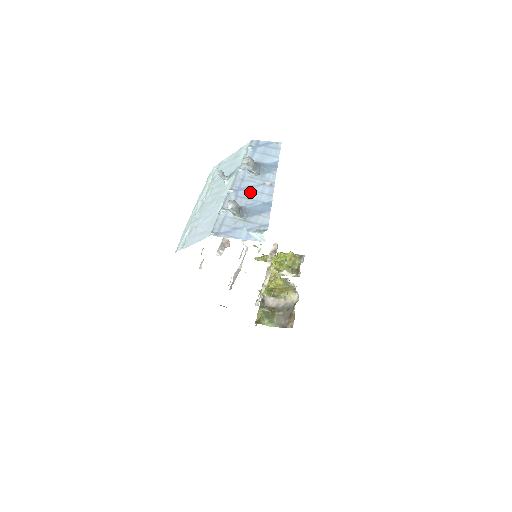
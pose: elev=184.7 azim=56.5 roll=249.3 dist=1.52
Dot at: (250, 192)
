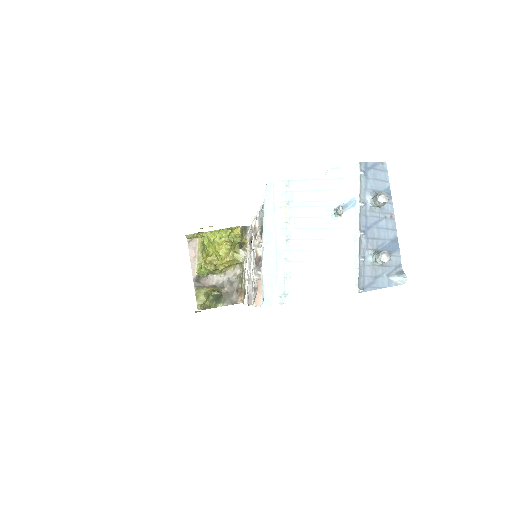
Dot at: (377, 230)
